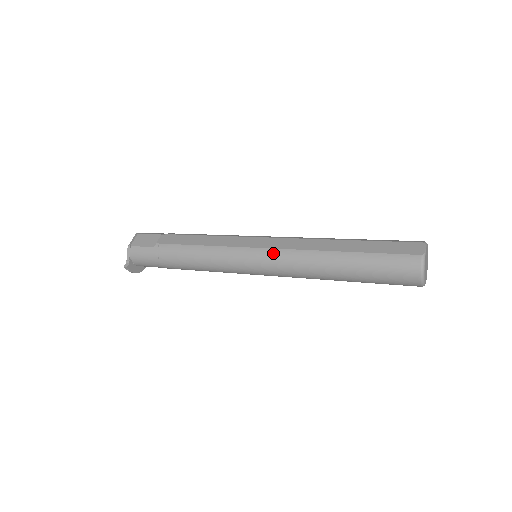
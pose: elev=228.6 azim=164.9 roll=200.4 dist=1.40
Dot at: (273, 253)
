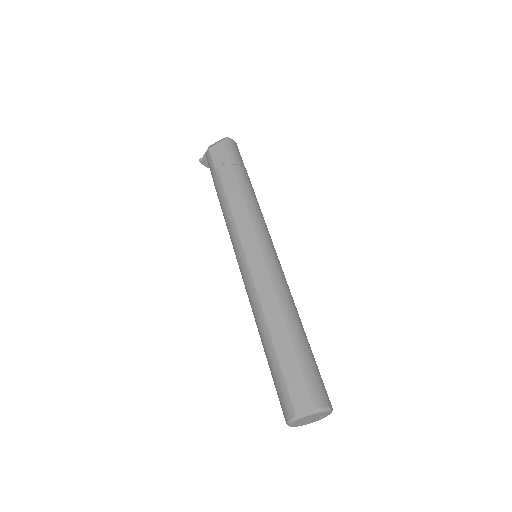
Dot at: (248, 276)
